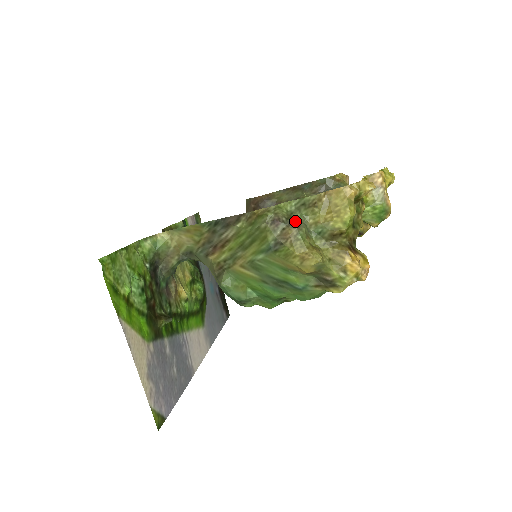
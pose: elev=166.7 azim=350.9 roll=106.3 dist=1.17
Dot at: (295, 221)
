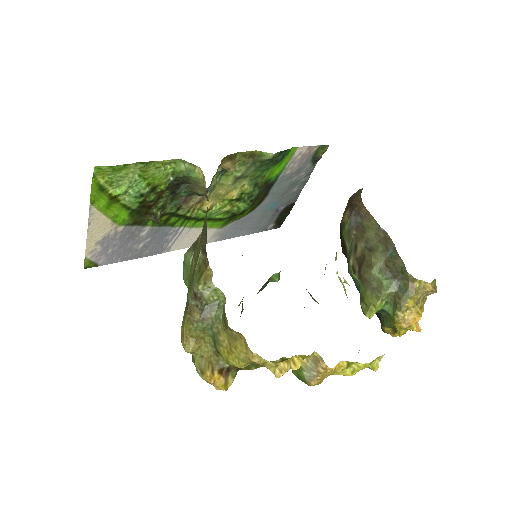
Dot at: (209, 313)
